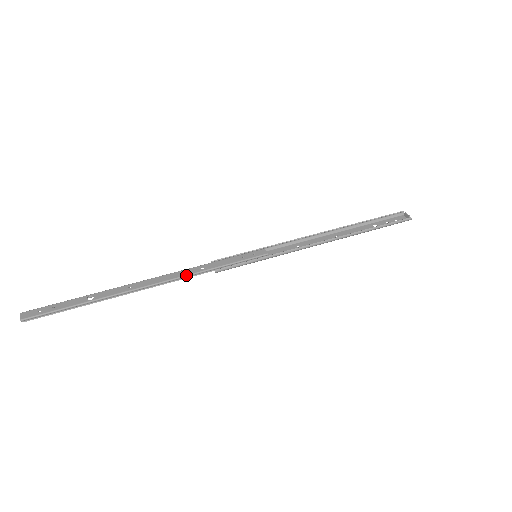
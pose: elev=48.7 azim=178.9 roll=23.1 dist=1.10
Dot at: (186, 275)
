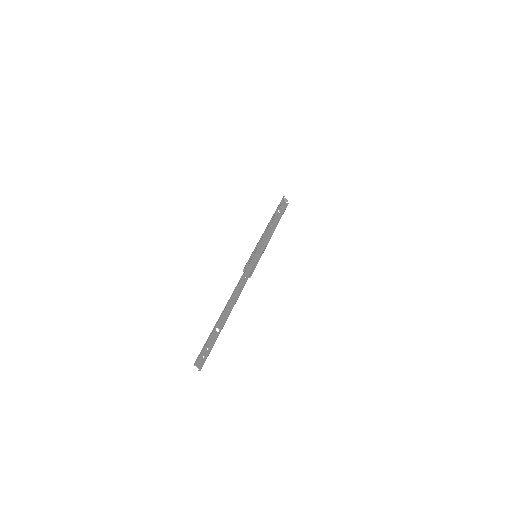
Dot at: occluded
